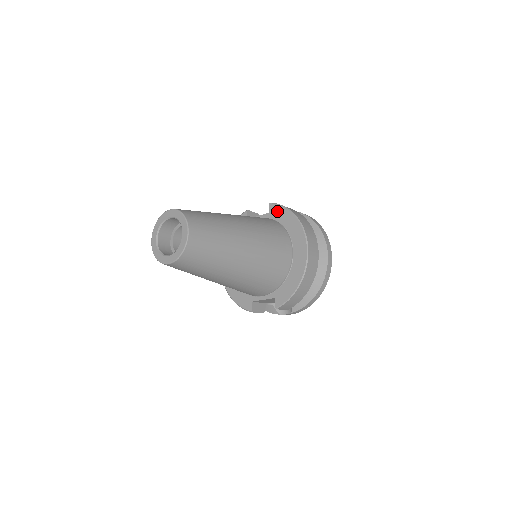
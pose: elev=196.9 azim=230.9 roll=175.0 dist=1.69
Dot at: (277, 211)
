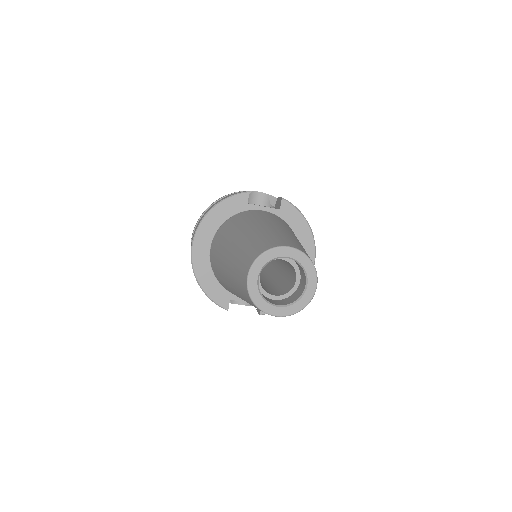
Dot at: (290, 213)
